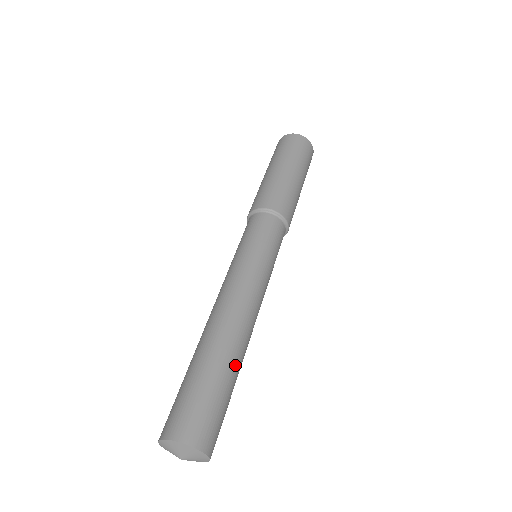
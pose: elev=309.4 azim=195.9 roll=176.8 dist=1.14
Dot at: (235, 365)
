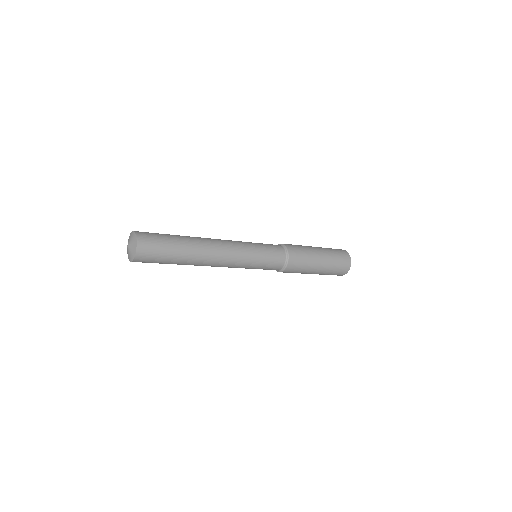
Dot at: occluded
